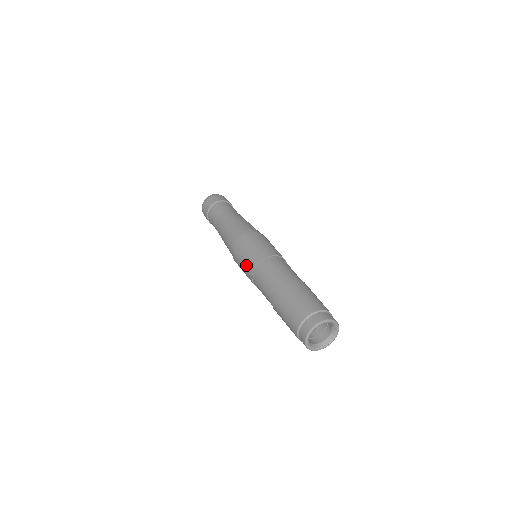
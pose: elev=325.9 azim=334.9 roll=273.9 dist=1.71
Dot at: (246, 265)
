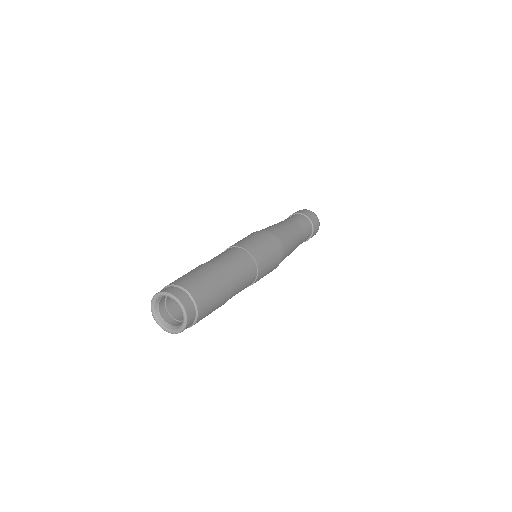
Dot at: occluded
